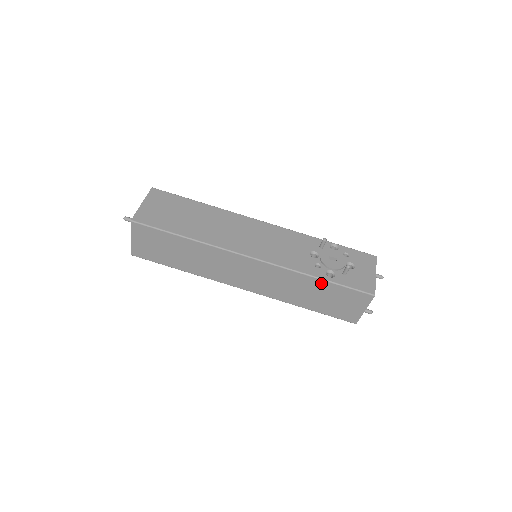
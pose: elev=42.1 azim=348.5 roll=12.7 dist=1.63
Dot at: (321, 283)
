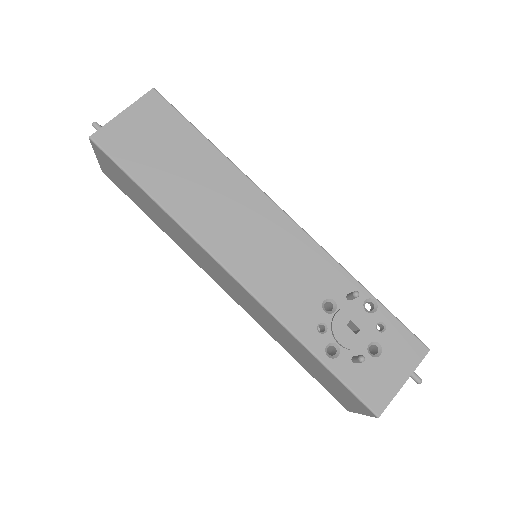
Dot at: (311, 355)
